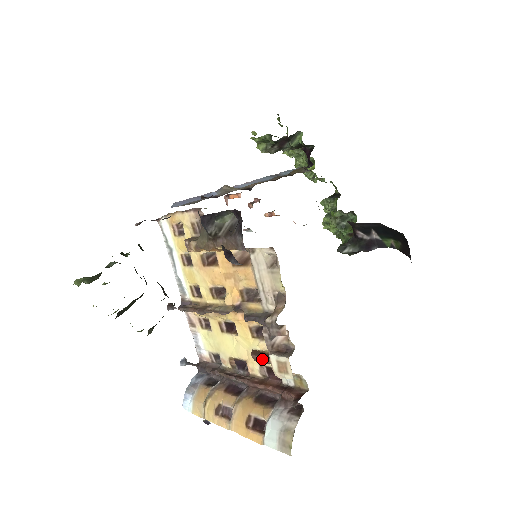
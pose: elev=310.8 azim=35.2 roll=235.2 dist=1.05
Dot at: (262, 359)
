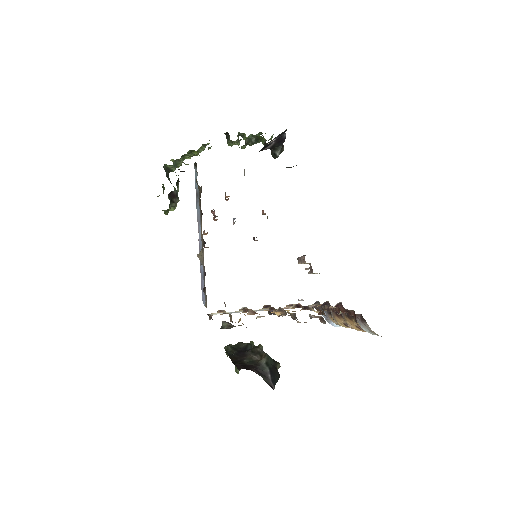
Dot at: occluded
